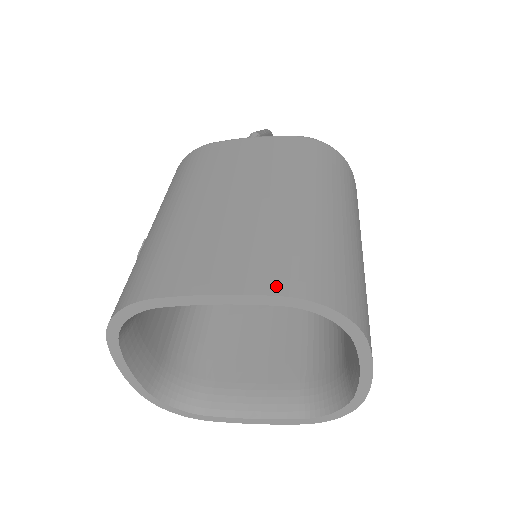
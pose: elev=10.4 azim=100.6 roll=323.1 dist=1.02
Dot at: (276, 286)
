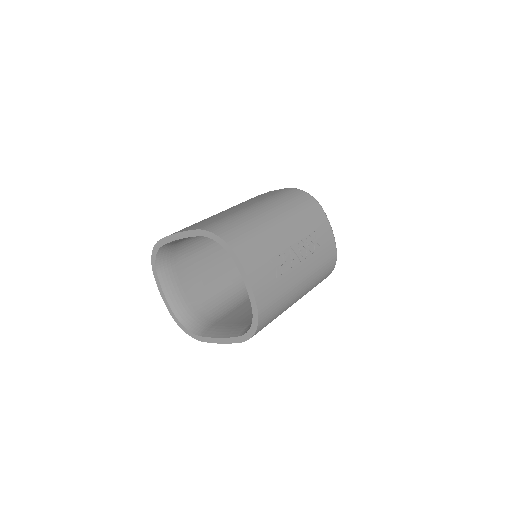
Dot at: (199, 227)
